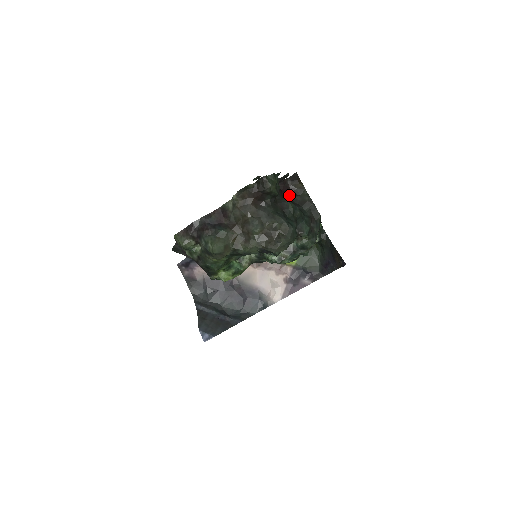
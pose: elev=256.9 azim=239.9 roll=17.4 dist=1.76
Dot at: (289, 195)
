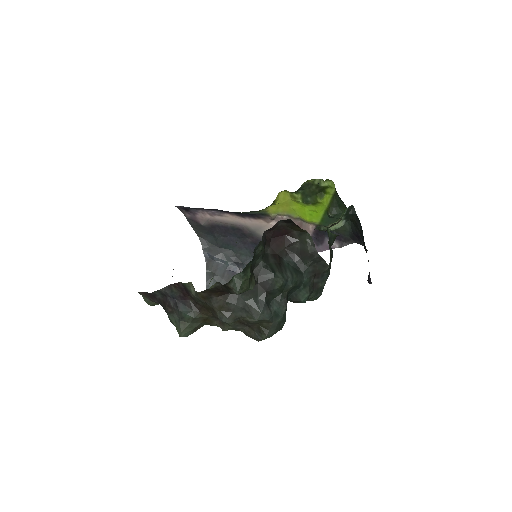
Dot at: (282, 241)
